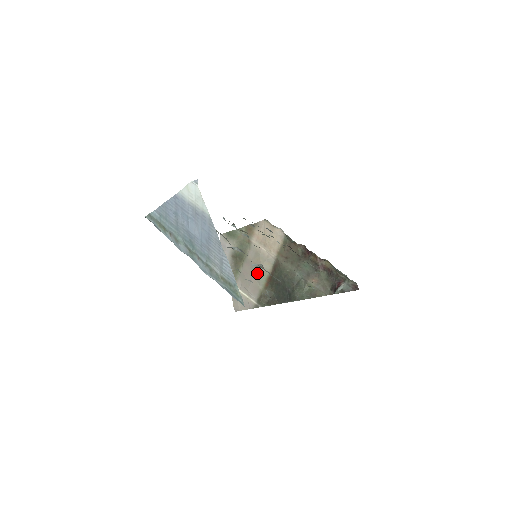
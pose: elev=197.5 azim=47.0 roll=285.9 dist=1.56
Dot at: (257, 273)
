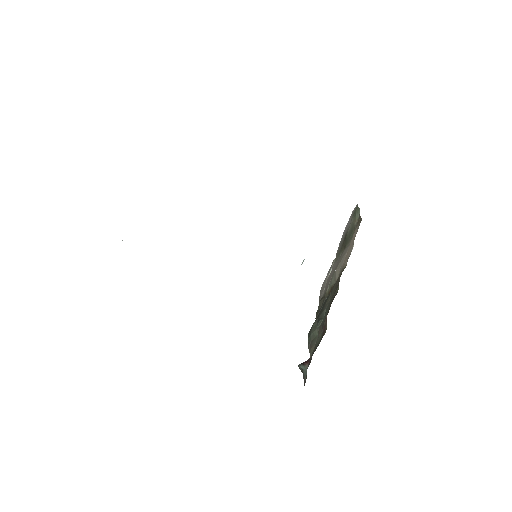
Dot at: (334, 272)
